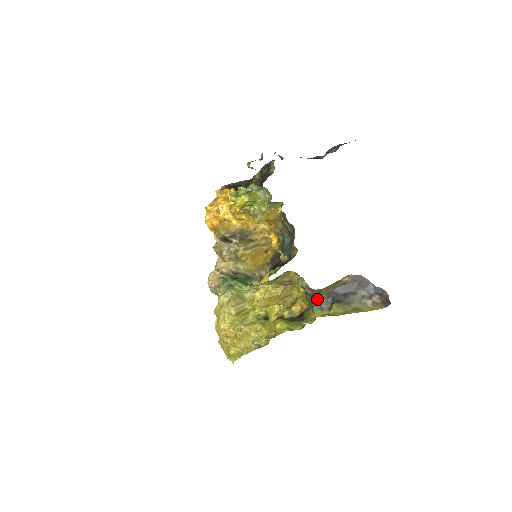
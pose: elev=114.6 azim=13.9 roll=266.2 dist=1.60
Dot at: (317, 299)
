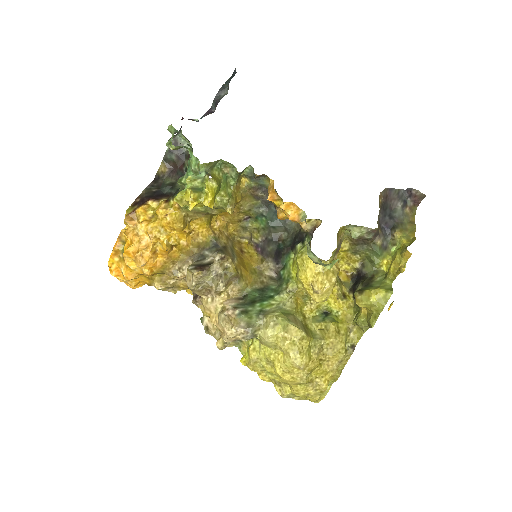
Dot at: (377, 240)
